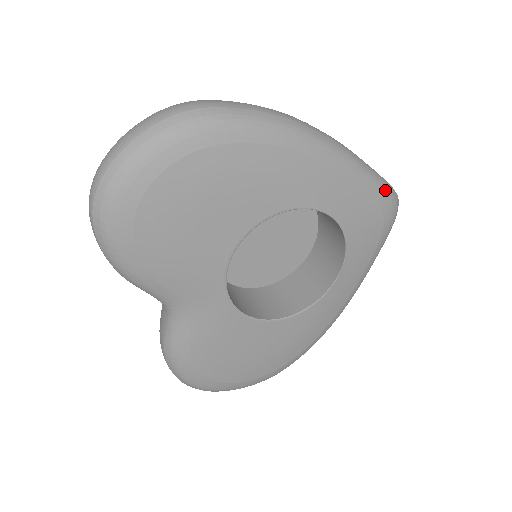
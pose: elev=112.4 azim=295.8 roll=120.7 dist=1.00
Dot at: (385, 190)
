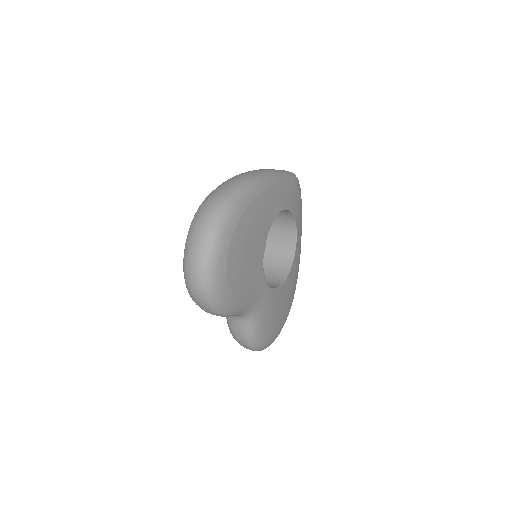
Dot at: (293, 177)
